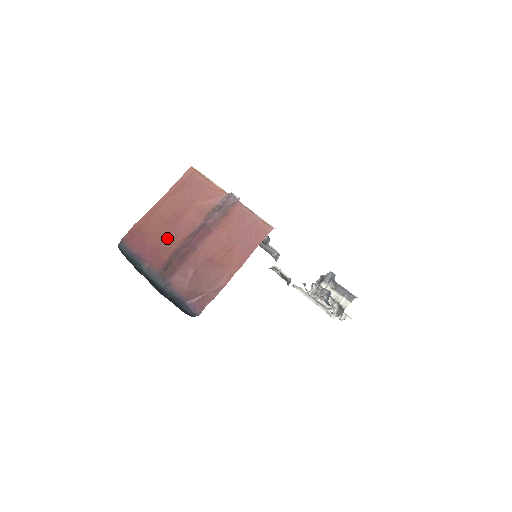
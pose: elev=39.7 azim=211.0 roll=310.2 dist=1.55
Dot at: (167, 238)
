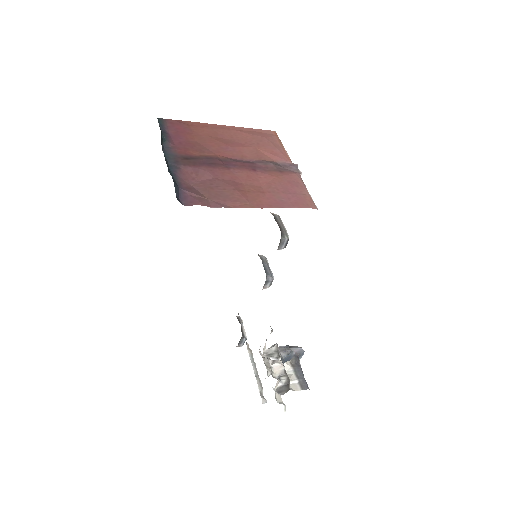
Dot at: (209, 146)
